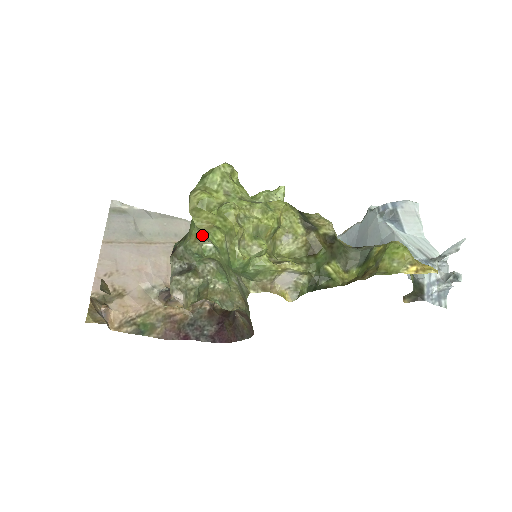
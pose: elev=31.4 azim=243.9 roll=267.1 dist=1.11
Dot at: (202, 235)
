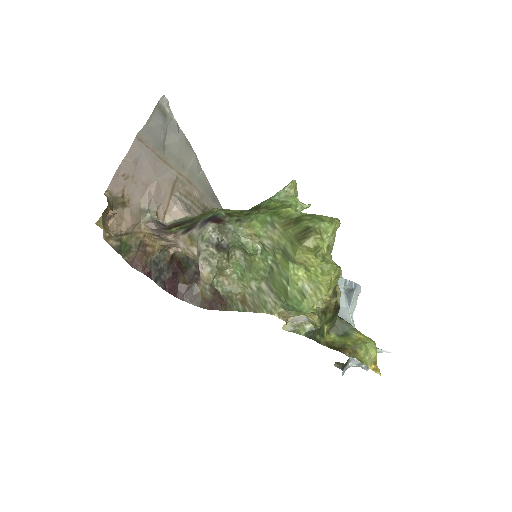
Dot at: (267, 242)
